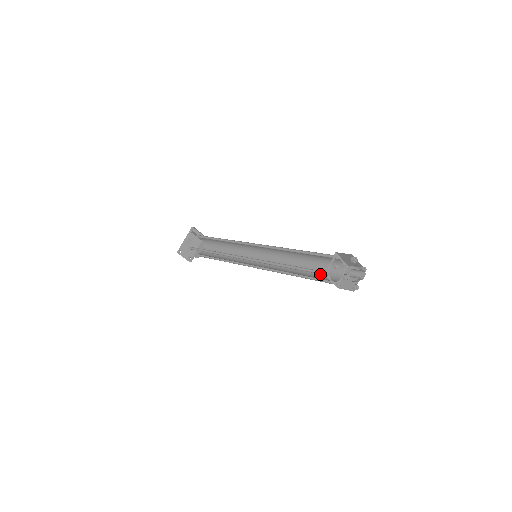
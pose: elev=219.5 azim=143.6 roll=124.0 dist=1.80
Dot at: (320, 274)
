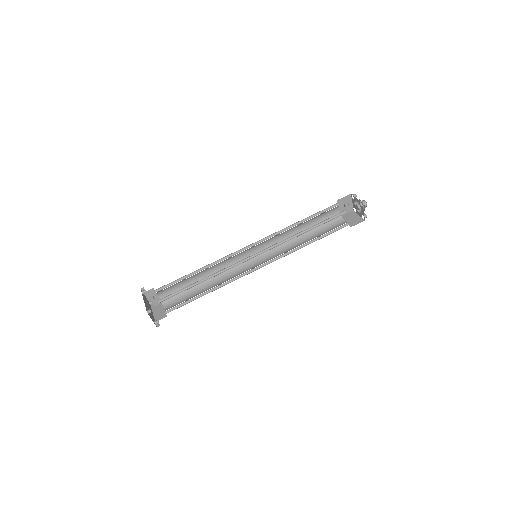
Dot at: (327, 231)
